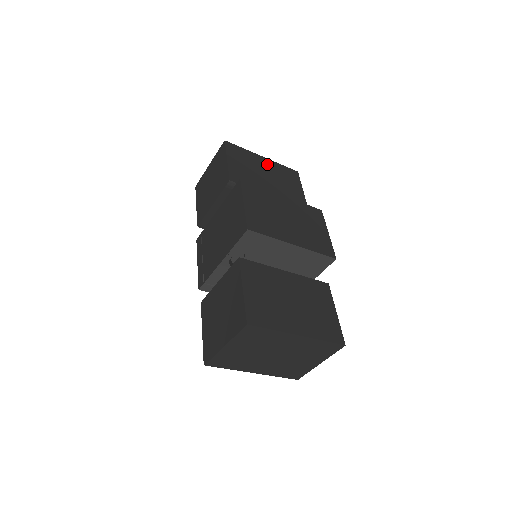
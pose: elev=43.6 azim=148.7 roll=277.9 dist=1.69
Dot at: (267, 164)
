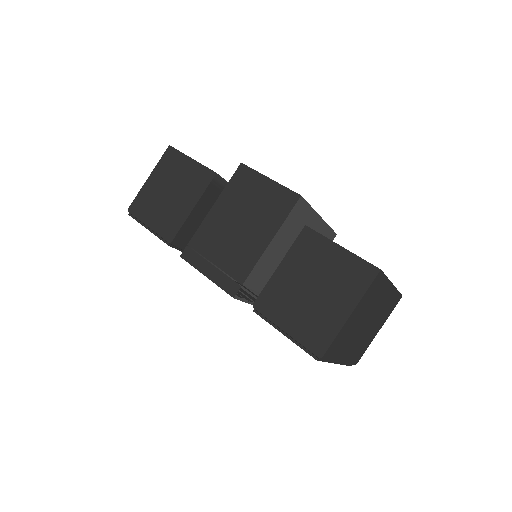
Dot at: occluded
